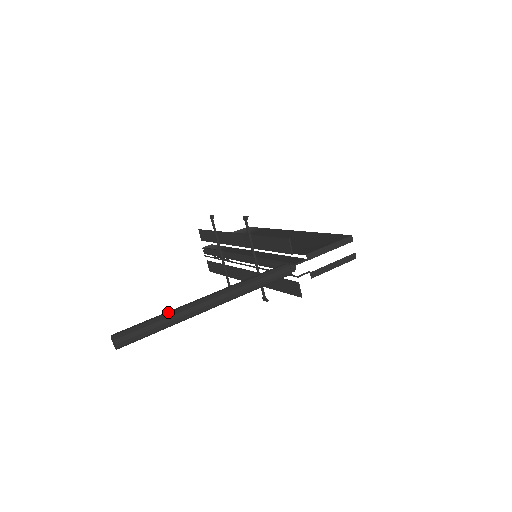
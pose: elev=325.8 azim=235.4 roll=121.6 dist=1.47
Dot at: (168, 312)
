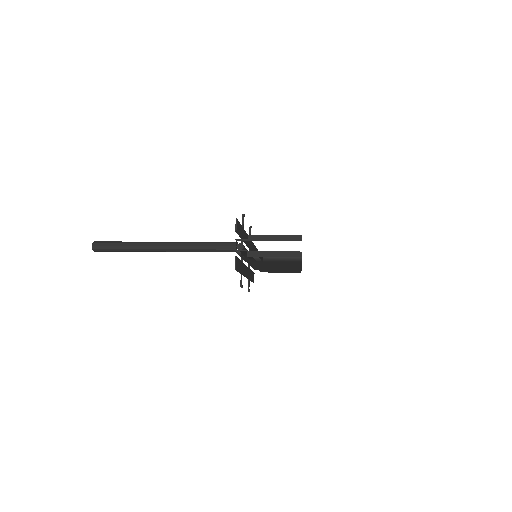
Dot at: occluded
